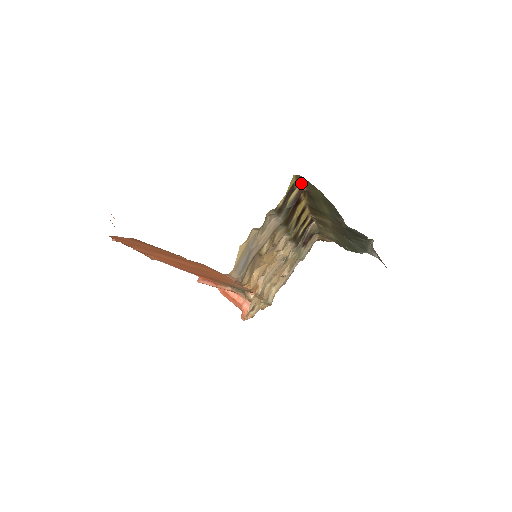
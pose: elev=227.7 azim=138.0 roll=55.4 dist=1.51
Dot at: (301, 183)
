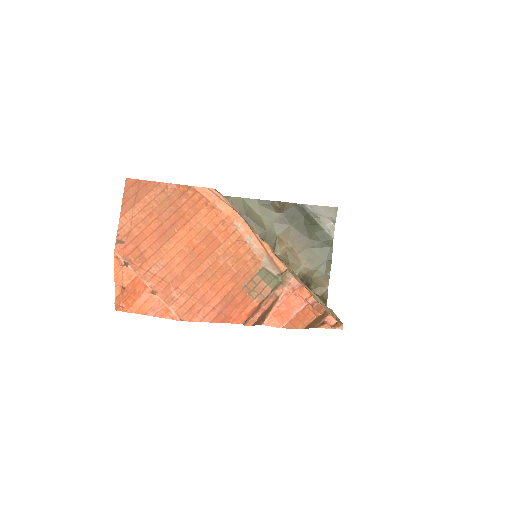
Dot at: occluded
